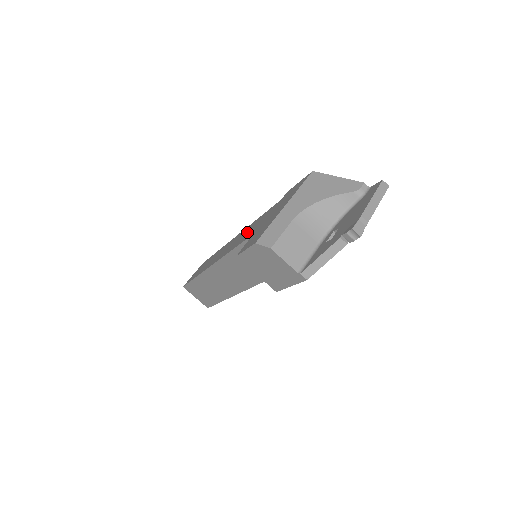
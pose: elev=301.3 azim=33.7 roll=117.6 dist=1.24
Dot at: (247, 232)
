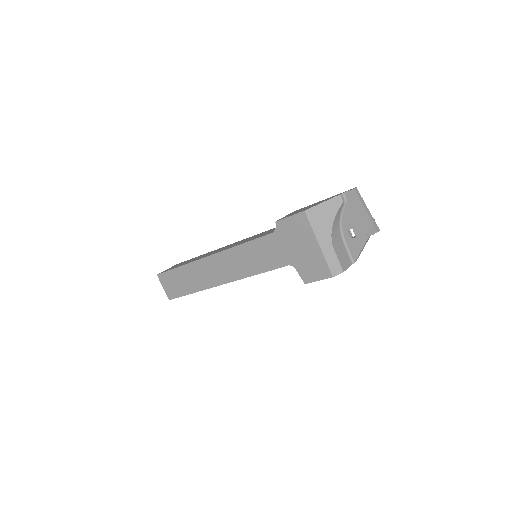
Dot at: (258, 258)
